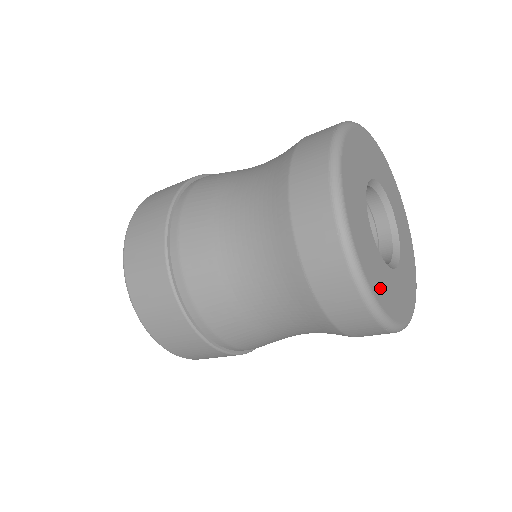
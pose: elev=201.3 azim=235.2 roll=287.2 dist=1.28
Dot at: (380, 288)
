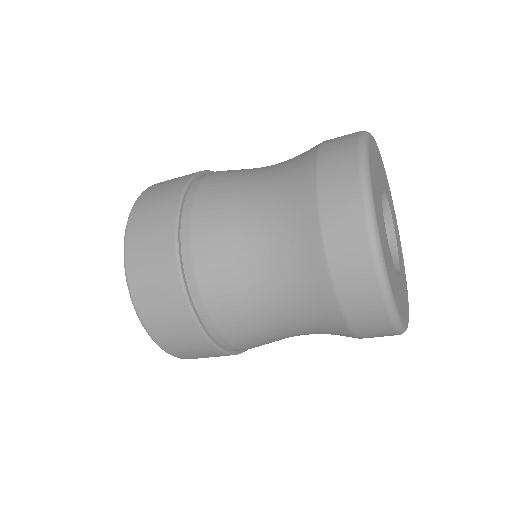
Dot at: (402, 308)
